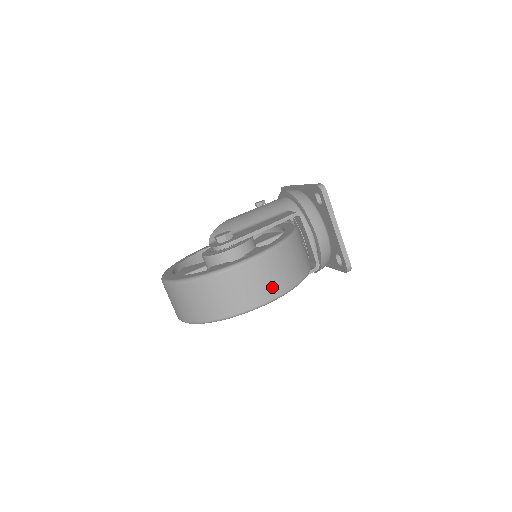
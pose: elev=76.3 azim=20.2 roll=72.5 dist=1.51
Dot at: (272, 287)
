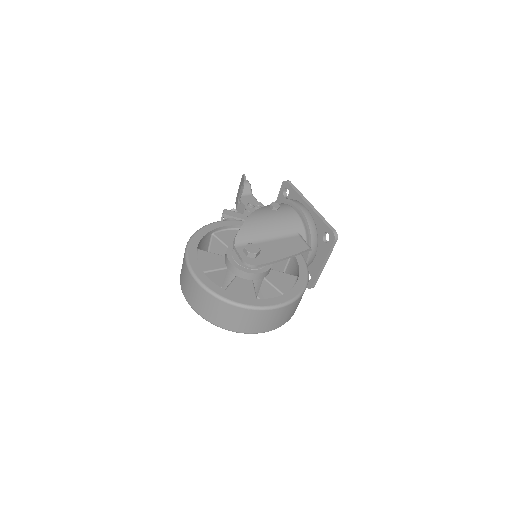
Dot at: (282, 322)
